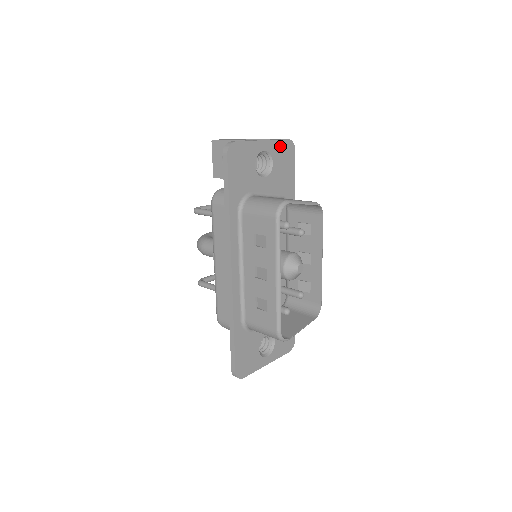
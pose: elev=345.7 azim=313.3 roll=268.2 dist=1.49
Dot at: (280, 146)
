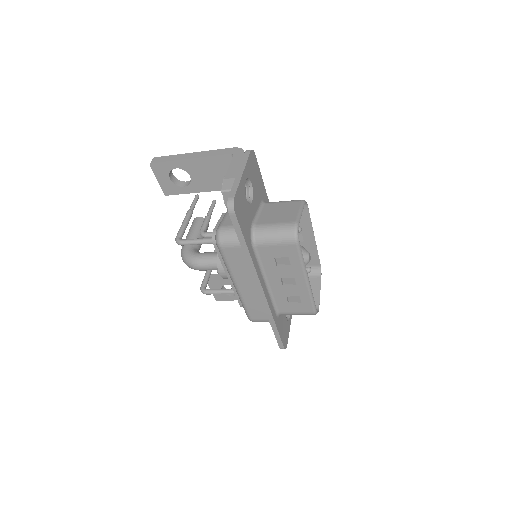
Dot at: (249, 164)
